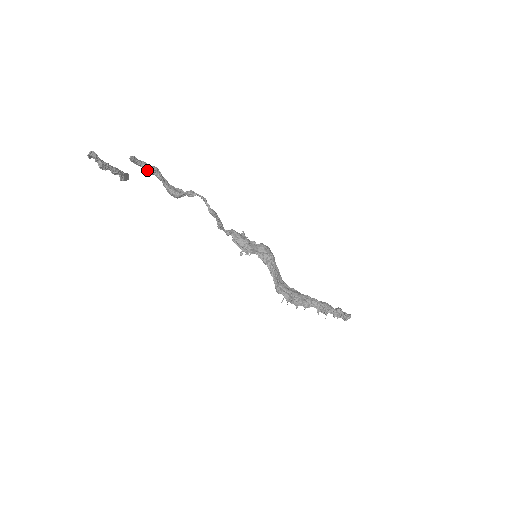
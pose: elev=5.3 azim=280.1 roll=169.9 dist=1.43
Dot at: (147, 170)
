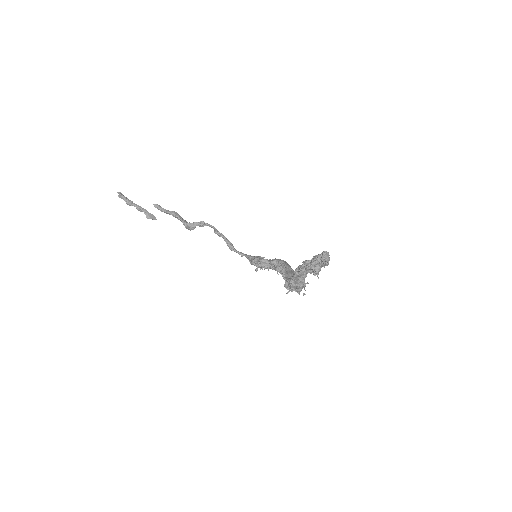
Dot at: (167, 212)
